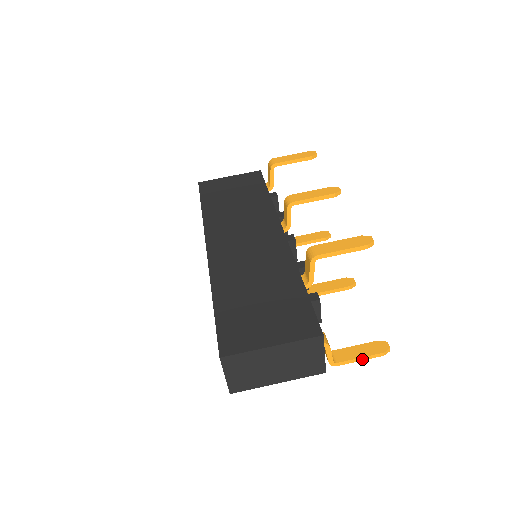
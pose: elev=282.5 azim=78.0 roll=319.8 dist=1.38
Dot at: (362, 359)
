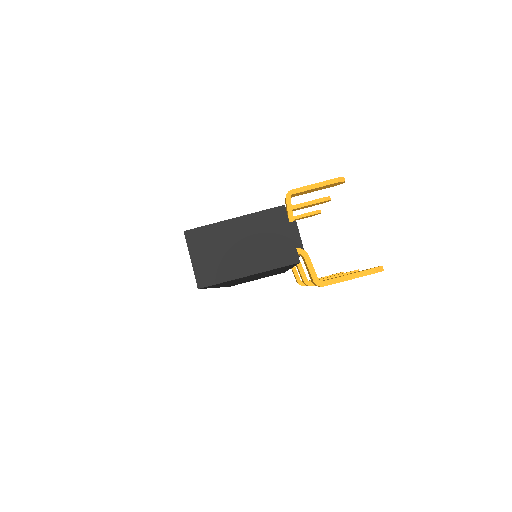
Dot at: (351, 277)
